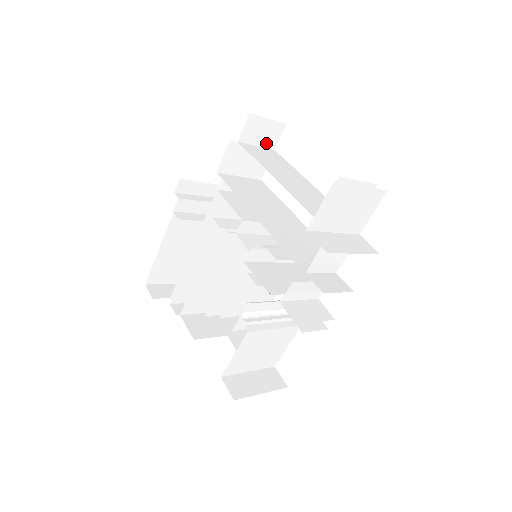
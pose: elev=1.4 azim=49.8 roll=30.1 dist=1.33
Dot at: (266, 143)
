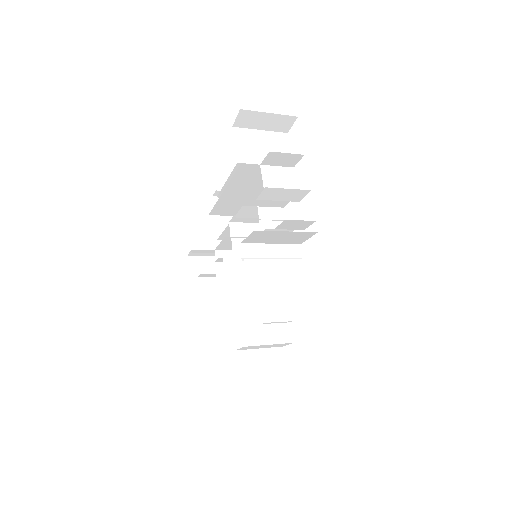
Dot at: occluded
